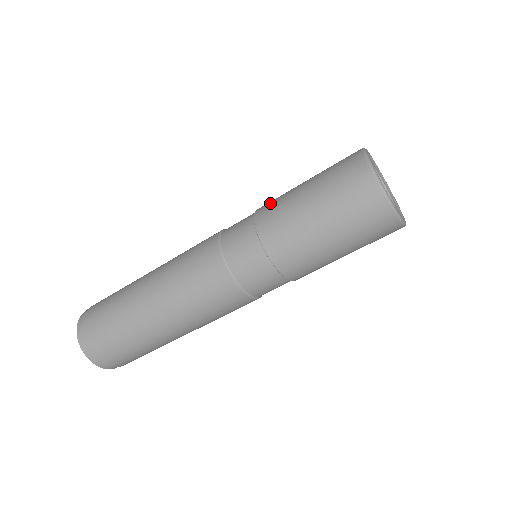
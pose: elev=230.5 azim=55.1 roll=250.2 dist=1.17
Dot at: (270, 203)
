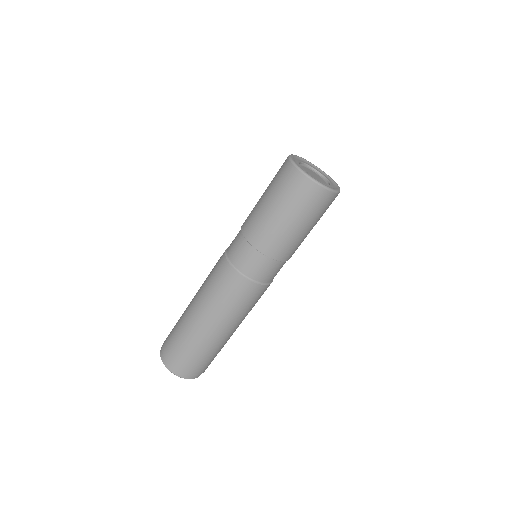
Dot at: occluded
